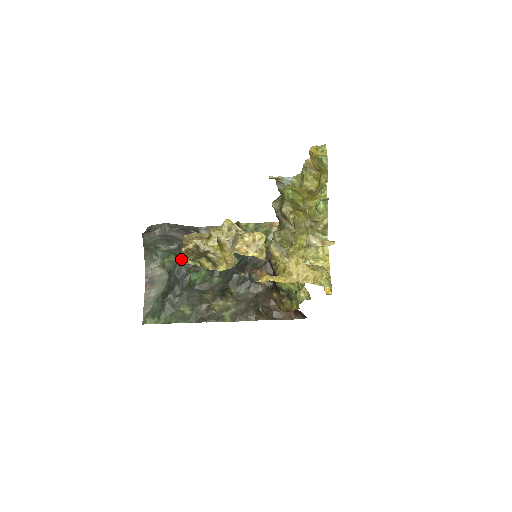
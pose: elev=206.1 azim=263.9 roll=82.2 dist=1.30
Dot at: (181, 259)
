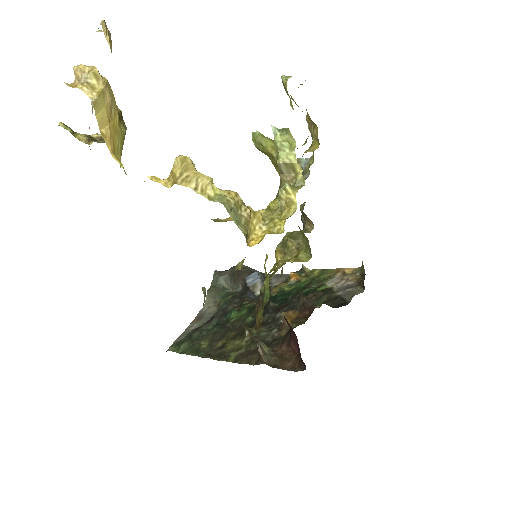
Dot at: (234, 297)
